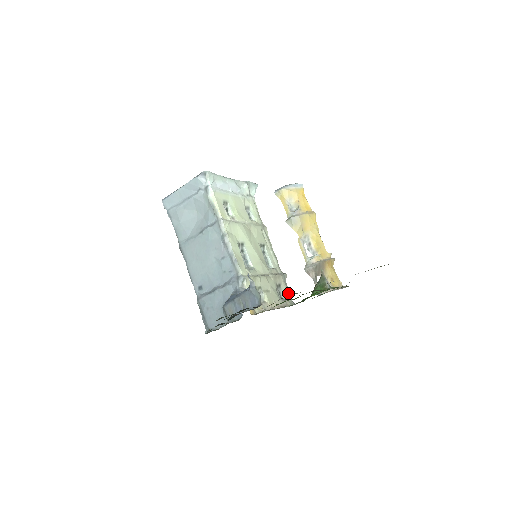
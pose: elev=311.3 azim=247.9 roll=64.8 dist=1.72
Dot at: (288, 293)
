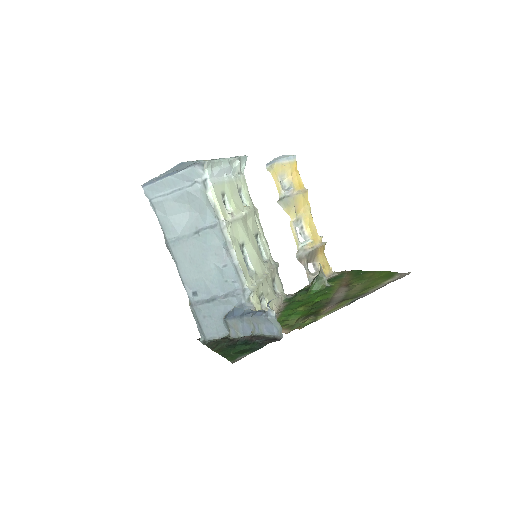
Dot at: (281, 285)
